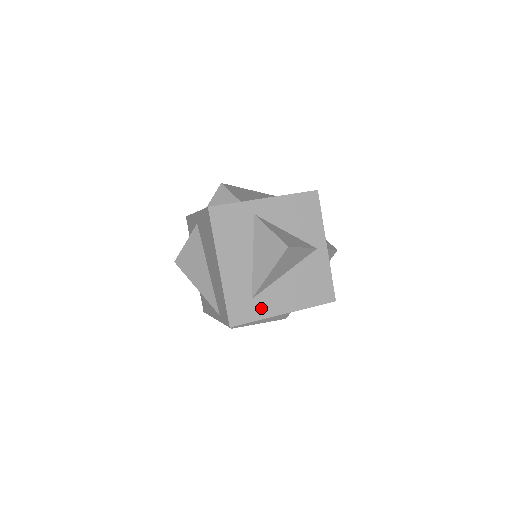
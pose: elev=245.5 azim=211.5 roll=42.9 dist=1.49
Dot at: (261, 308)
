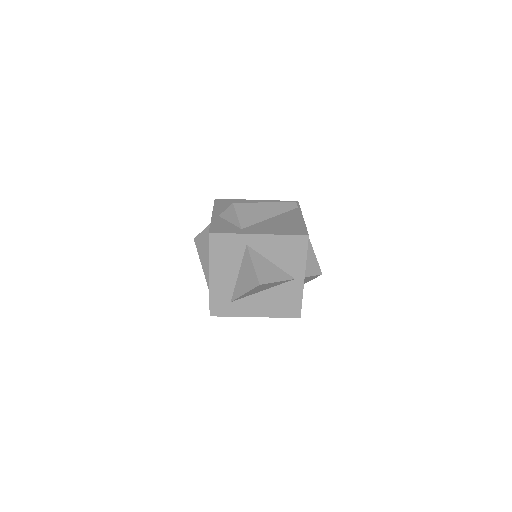
Dot at: (237, 309)
